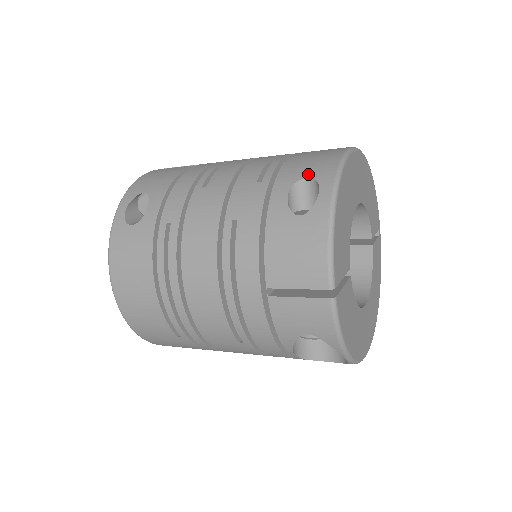
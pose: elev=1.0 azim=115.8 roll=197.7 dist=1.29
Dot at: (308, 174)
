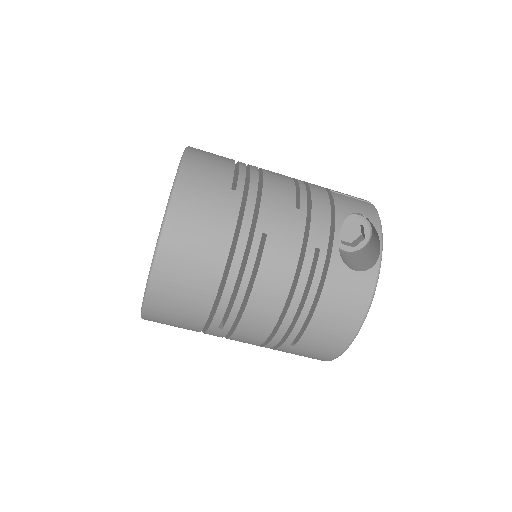
Dot at: occluded
